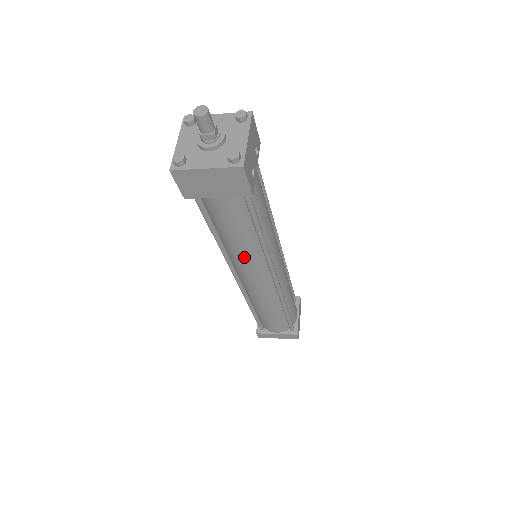
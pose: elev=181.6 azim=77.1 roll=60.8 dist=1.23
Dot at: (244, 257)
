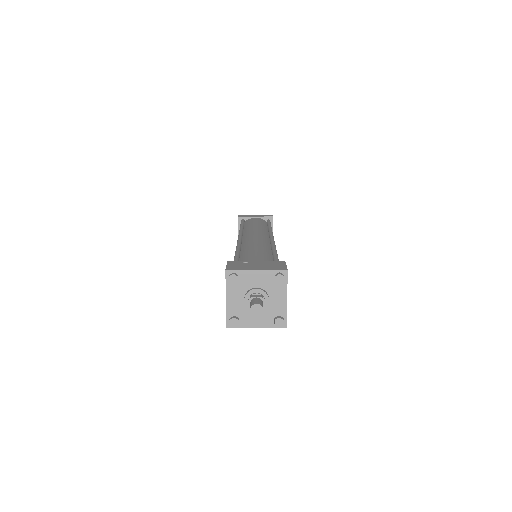
Dot at: occluded
